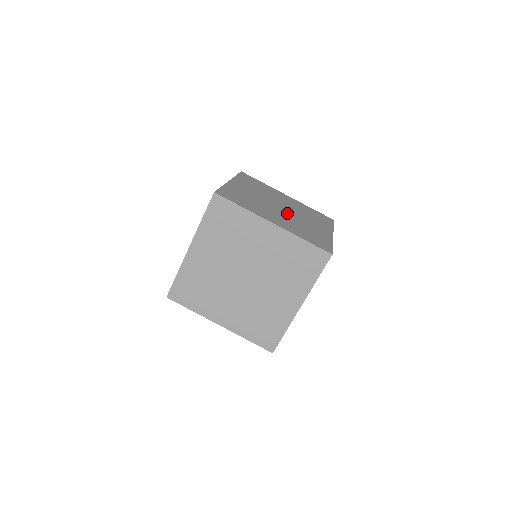
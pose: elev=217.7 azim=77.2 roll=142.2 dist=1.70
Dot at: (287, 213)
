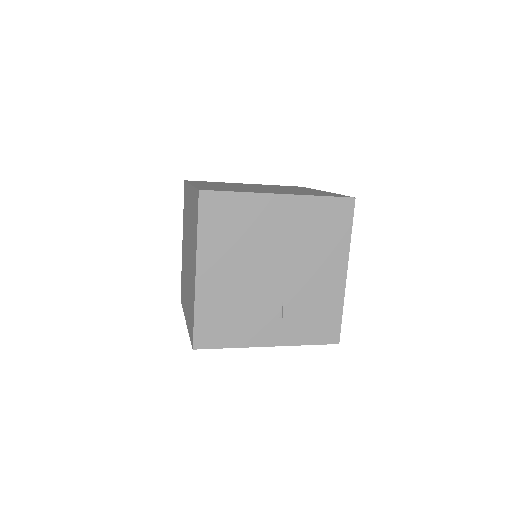
Dot at: (283, 284)
